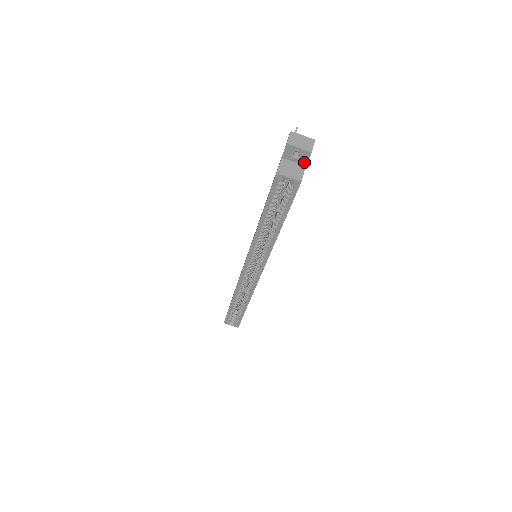
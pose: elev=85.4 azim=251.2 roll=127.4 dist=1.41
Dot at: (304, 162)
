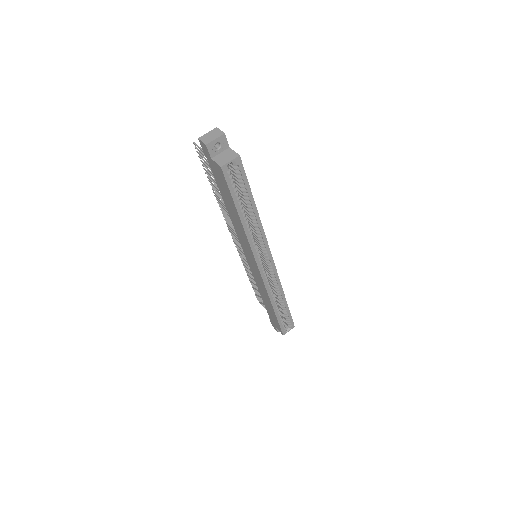
Dot at: (226, 146)
